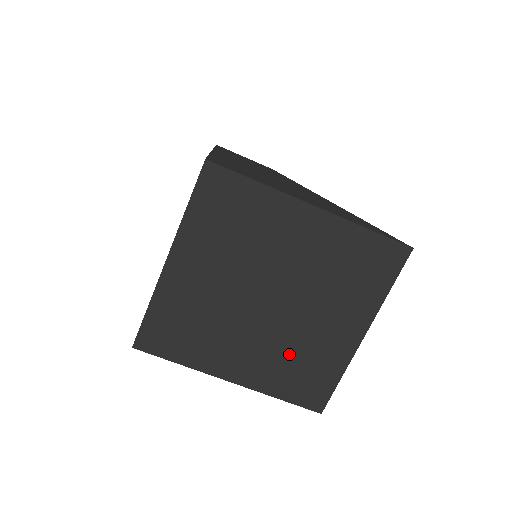
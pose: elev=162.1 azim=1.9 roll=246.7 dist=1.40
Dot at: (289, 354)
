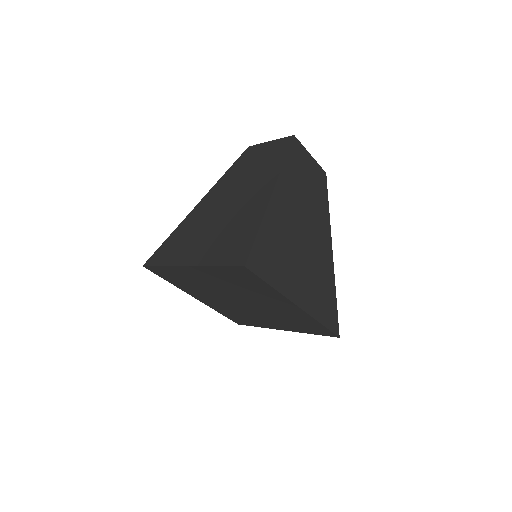
Dot at: (237, 312)
